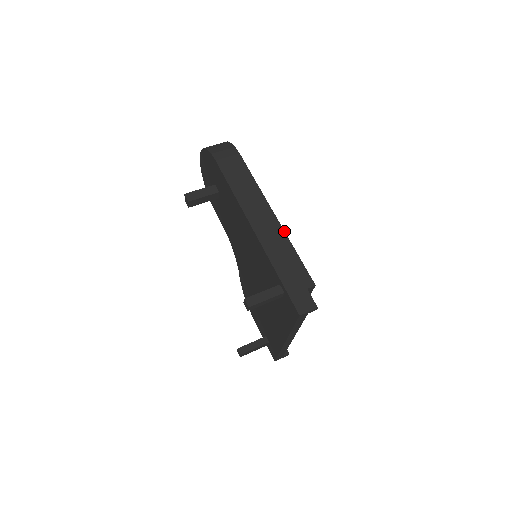
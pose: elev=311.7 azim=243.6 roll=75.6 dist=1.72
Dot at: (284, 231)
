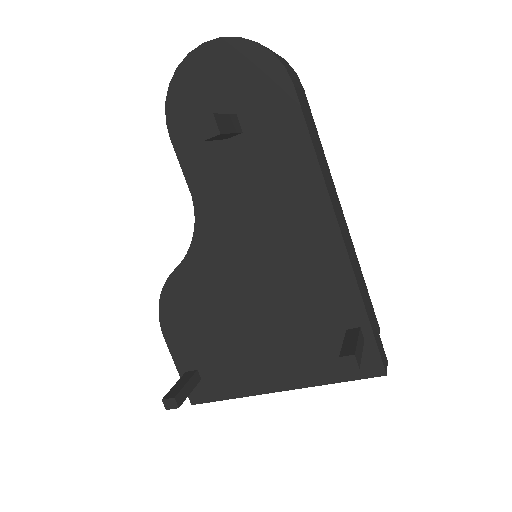
Dot at: occluded
